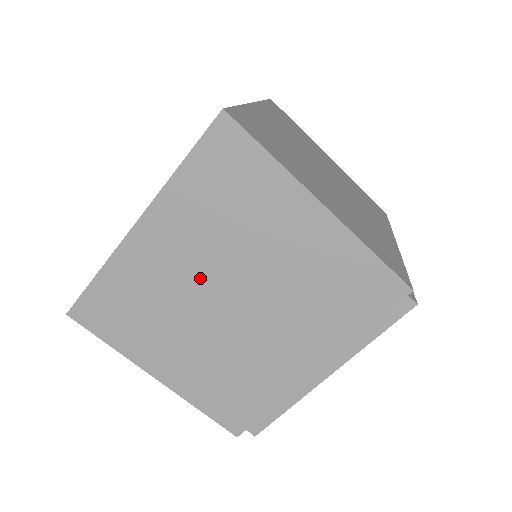
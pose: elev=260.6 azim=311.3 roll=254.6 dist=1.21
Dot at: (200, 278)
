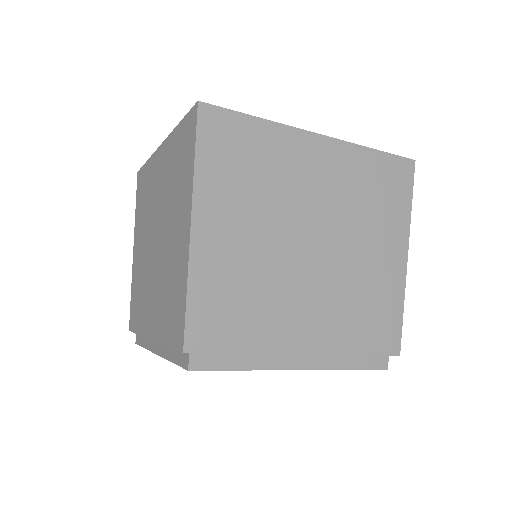
Dot at: (157, 210)
